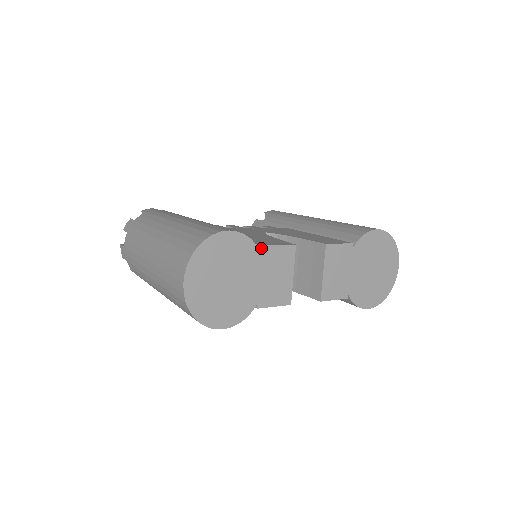
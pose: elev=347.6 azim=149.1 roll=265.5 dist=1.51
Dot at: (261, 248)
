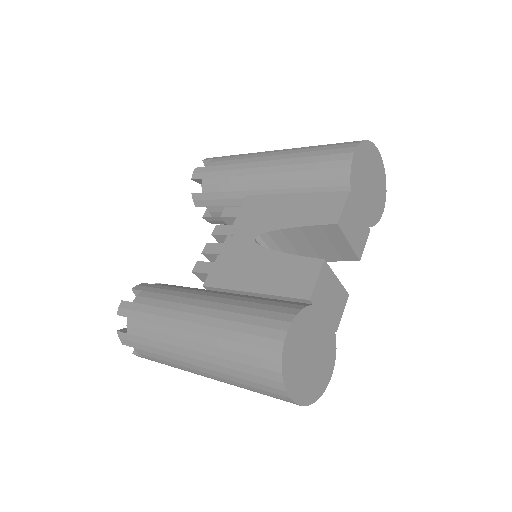
Dot at: (310, 302)
